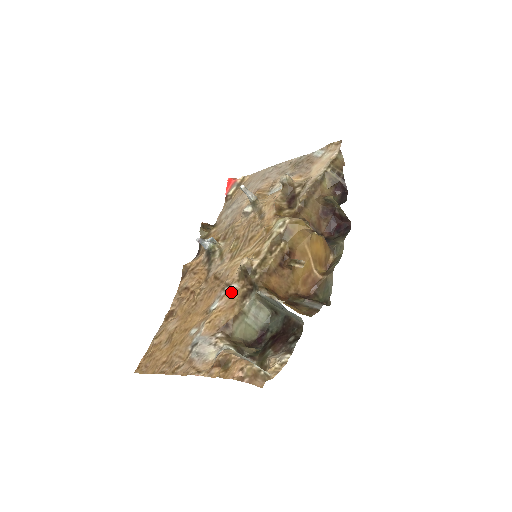
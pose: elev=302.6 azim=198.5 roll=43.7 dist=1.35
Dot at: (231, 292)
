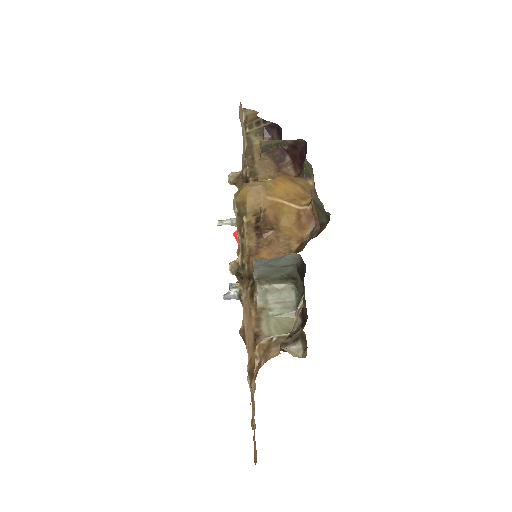
Dot at: (244, 305)
